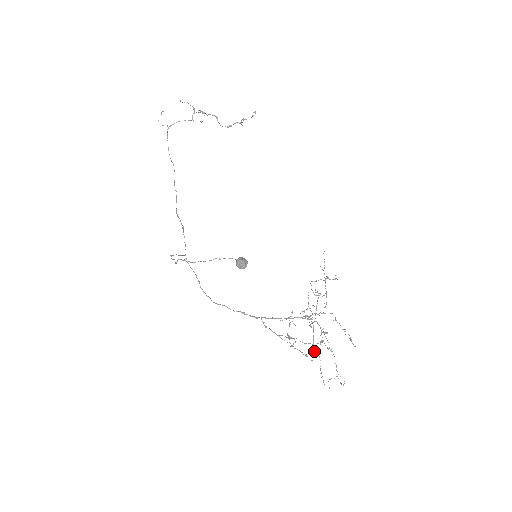
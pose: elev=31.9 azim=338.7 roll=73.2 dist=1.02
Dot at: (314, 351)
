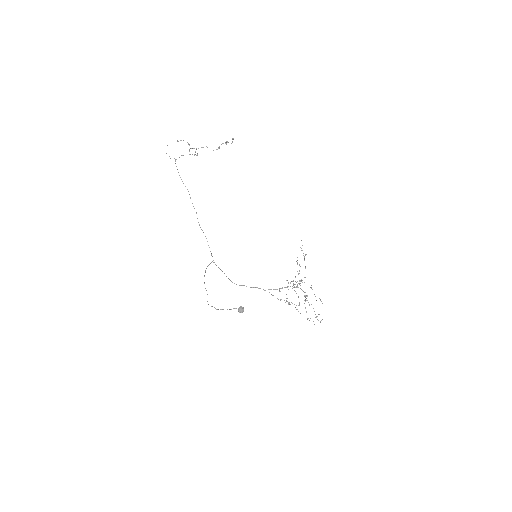
Dot at: occluded
